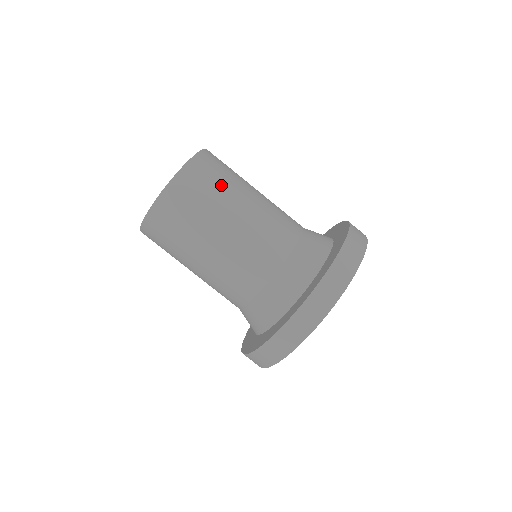
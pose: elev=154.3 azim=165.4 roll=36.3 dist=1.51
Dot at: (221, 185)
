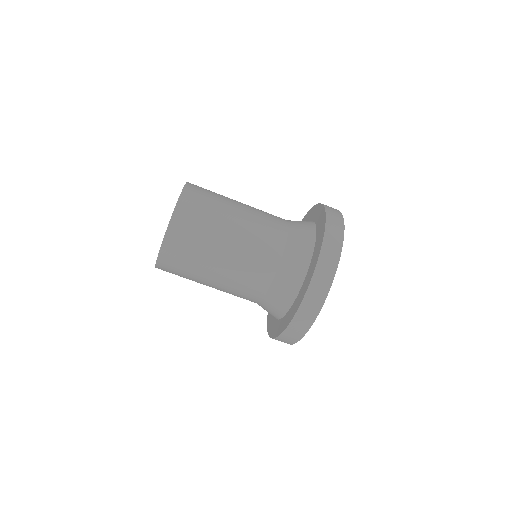
Dot at: (200, 240)
